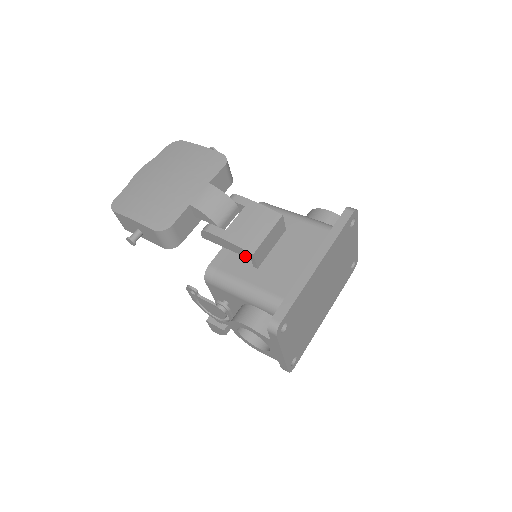
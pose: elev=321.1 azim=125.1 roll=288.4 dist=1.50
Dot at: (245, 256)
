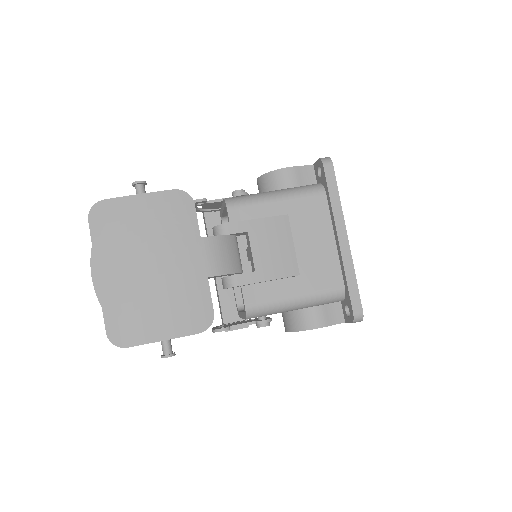
Dot at: occluded
